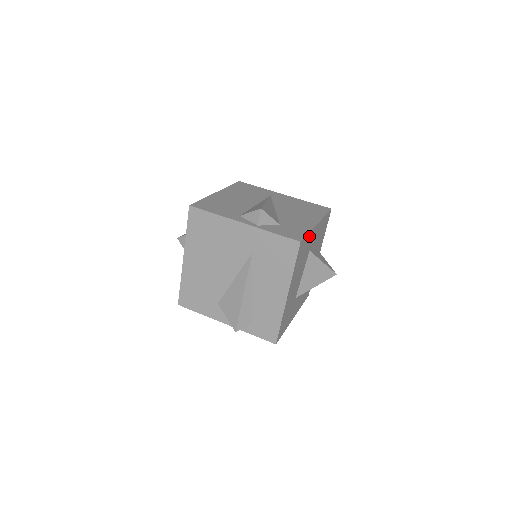
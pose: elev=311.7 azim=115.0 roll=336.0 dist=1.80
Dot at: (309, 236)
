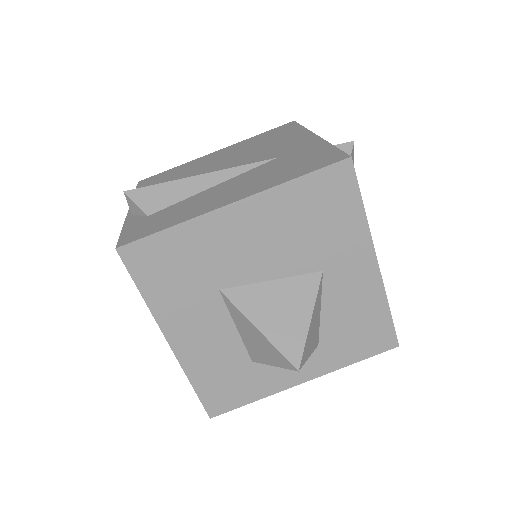
Dot at: (356, 223)
